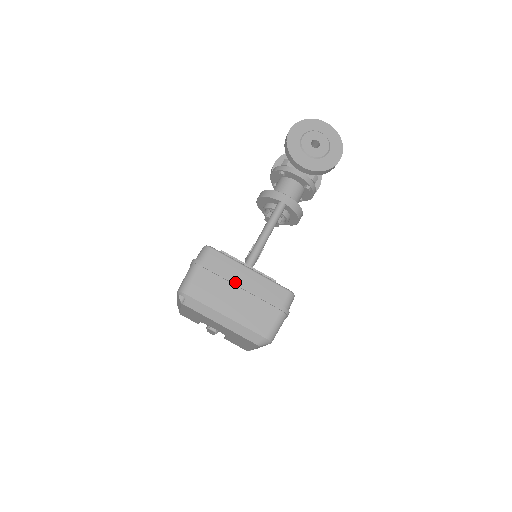
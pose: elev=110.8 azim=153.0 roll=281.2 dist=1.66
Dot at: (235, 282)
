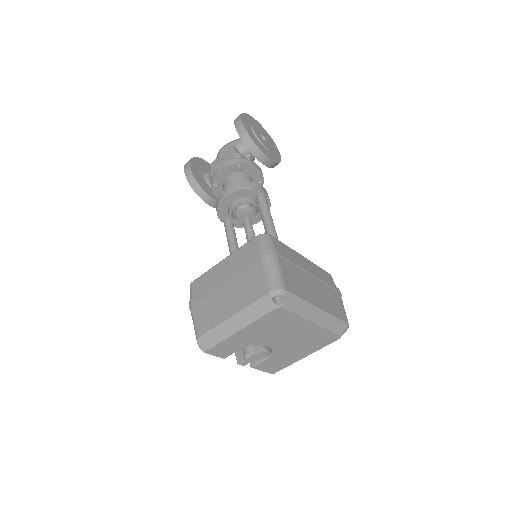
Dot at: (306, 269)
